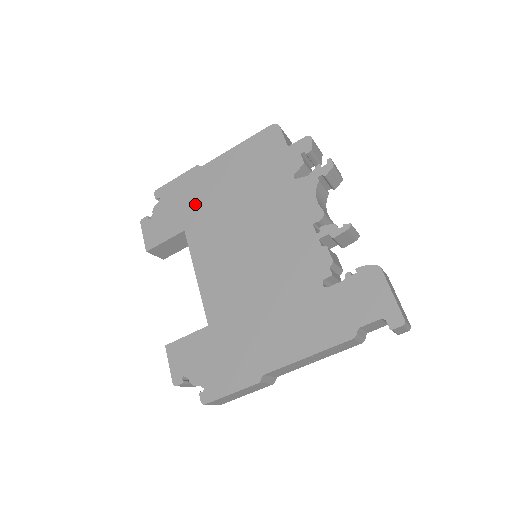
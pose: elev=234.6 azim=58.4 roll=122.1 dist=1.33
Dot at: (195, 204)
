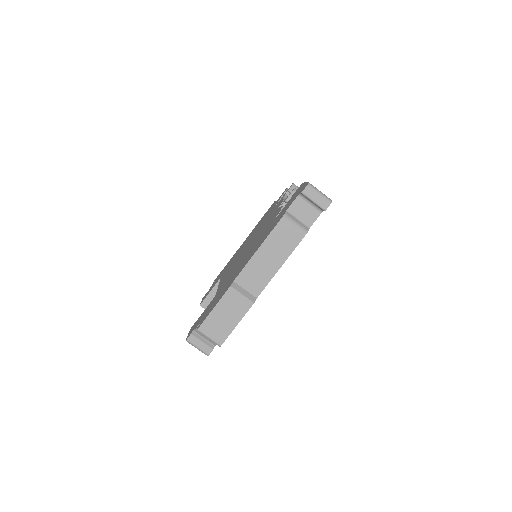
Dot at: occluded
